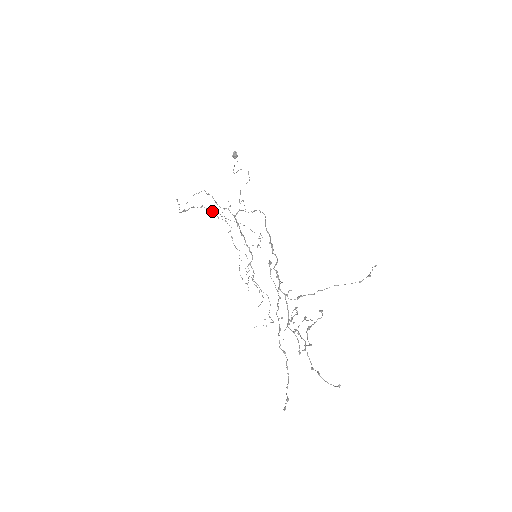
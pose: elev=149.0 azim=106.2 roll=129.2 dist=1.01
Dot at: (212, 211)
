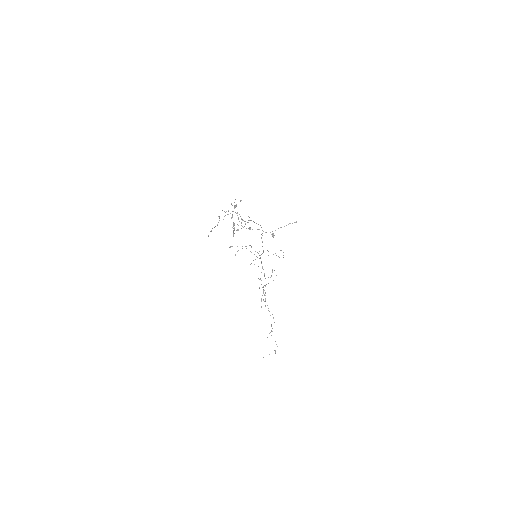
Dot at: occluded
